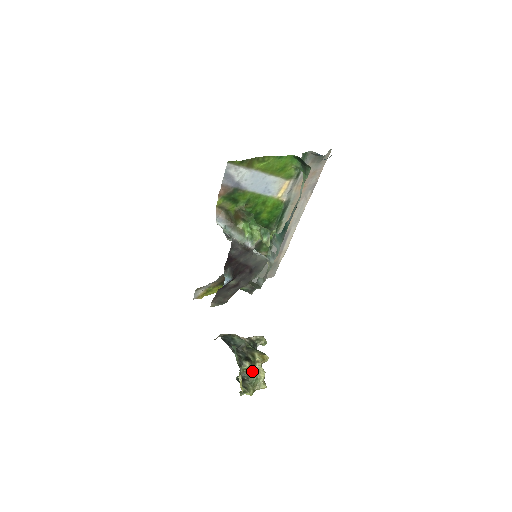
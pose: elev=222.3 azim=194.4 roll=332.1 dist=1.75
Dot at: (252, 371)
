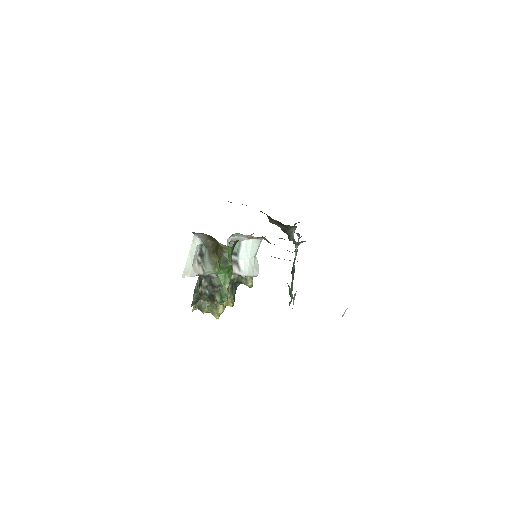
Dot at: (215, 301)
